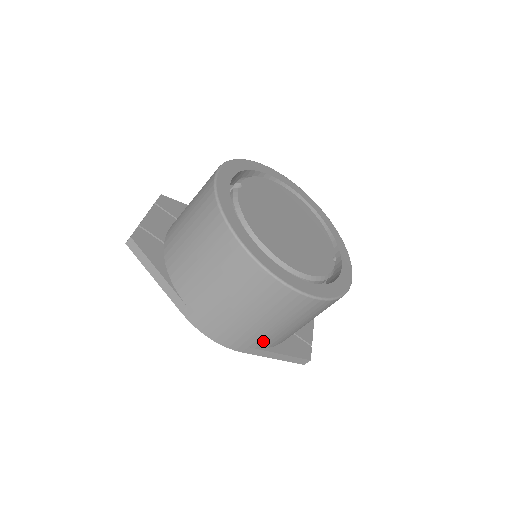
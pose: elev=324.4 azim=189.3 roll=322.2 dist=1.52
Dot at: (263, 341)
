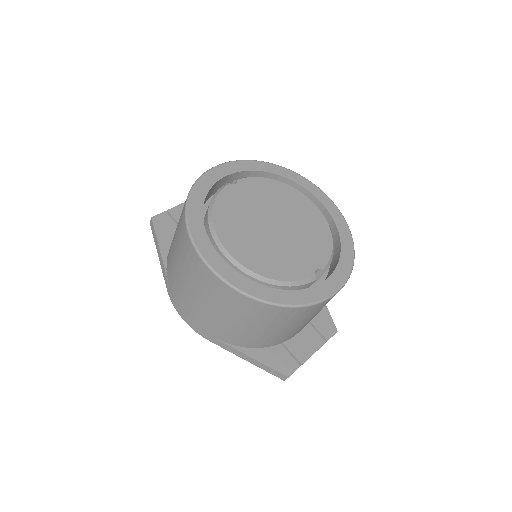
Dot at: (224, 335)
